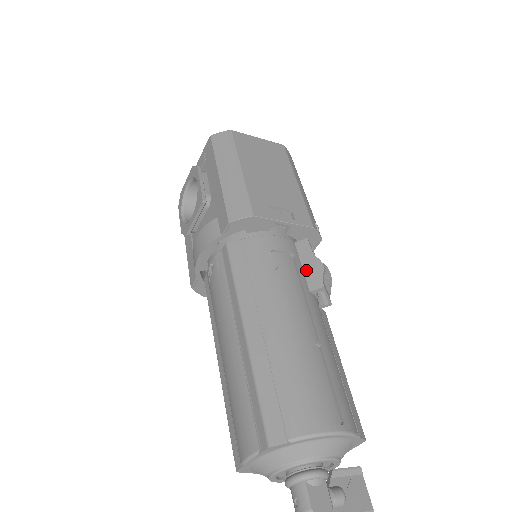
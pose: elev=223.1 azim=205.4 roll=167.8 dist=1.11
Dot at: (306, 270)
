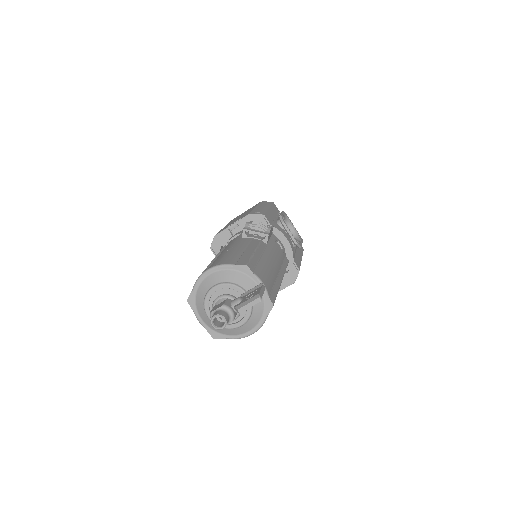
Dot at: occluded
